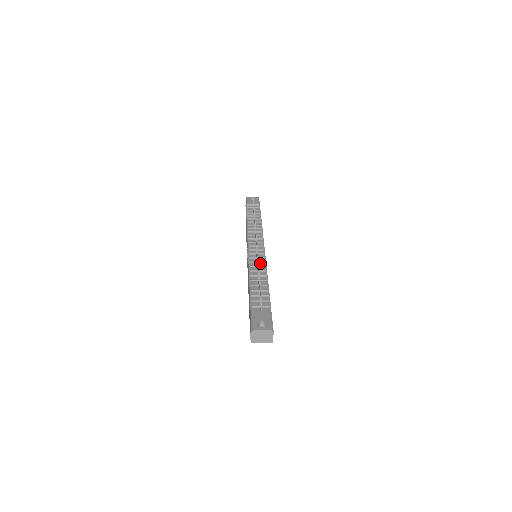
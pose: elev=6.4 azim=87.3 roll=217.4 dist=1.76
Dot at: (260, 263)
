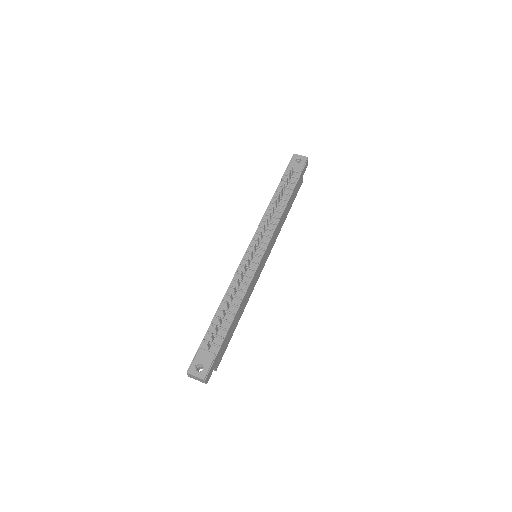
Dot at: (246, 277)
